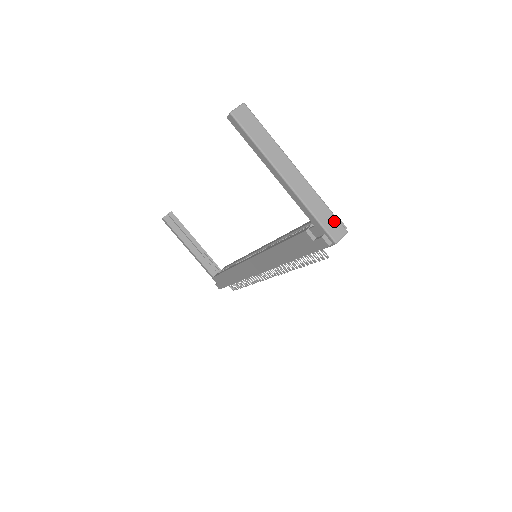
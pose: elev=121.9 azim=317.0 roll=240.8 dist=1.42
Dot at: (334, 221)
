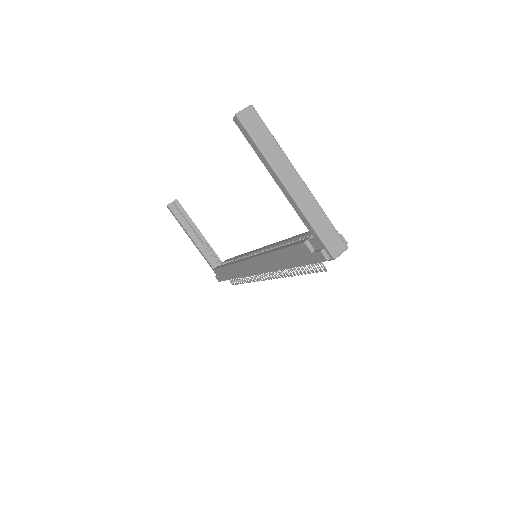
Dot at: (335, 235)
